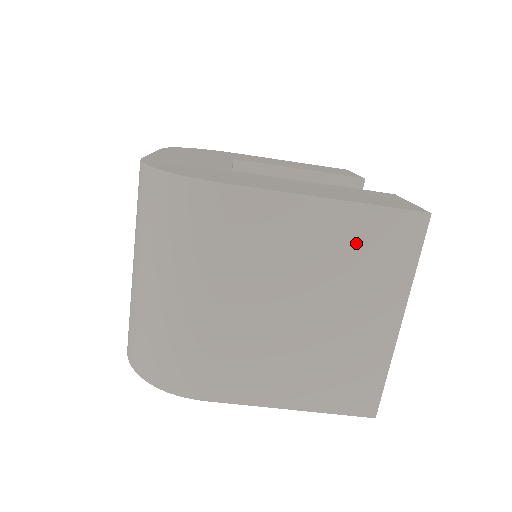
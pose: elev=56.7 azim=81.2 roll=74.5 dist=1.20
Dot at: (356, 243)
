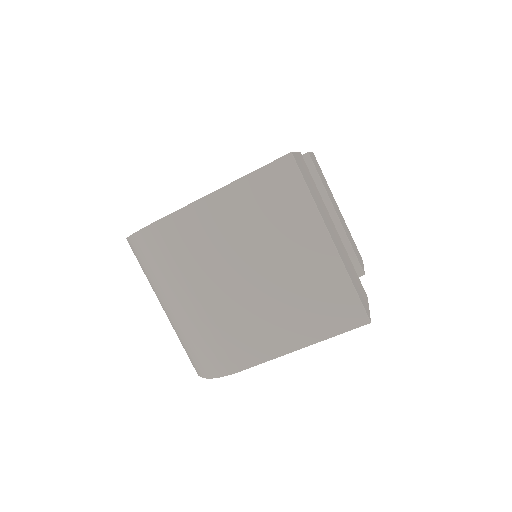
Dot at: (257, 205)
